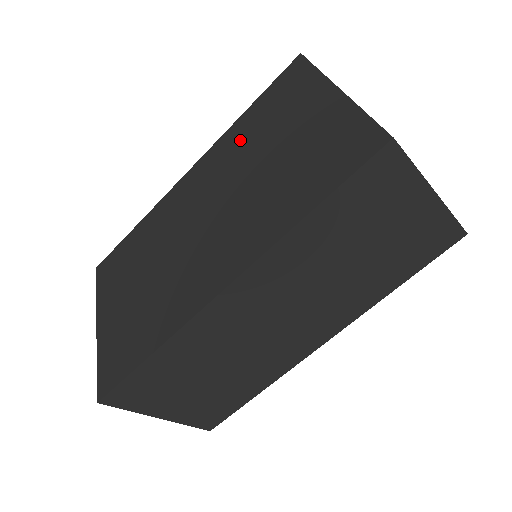
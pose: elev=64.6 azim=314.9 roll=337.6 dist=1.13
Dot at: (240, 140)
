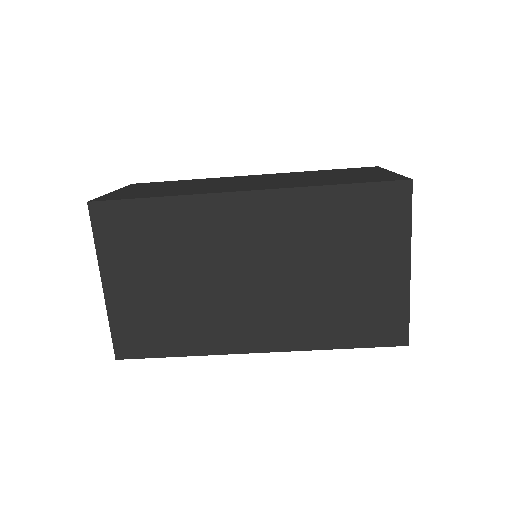
Dot at: (317, 220)
